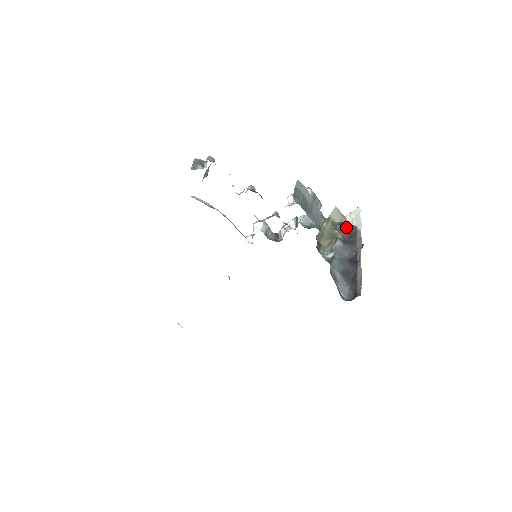
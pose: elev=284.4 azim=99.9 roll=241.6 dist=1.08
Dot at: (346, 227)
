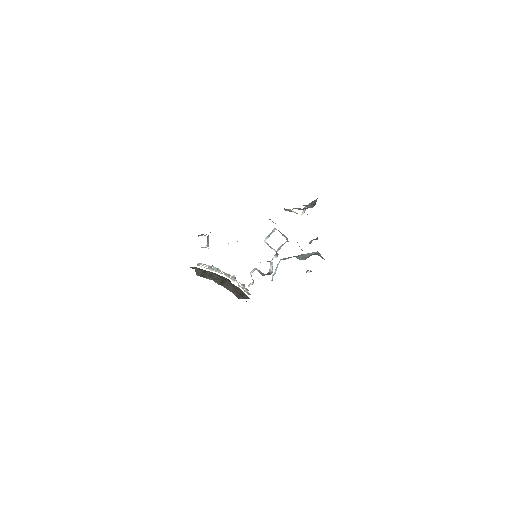
Dot at: occluded
